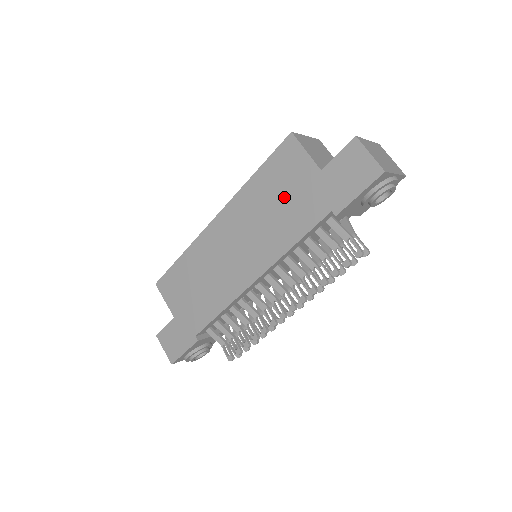
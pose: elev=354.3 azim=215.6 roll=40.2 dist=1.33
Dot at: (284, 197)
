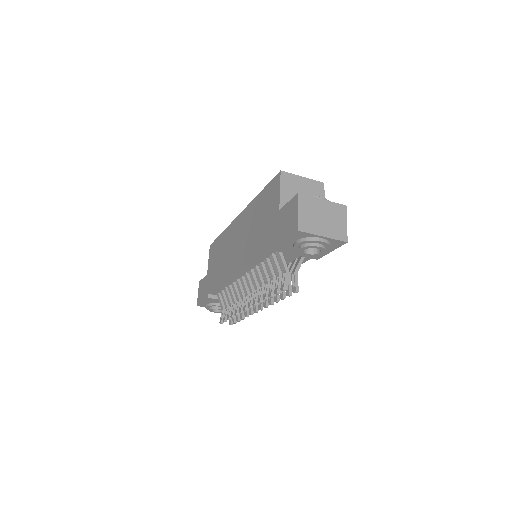
Dot at: (262, 219)
